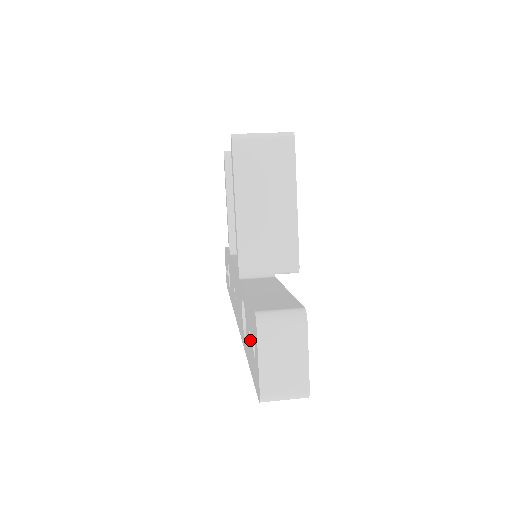
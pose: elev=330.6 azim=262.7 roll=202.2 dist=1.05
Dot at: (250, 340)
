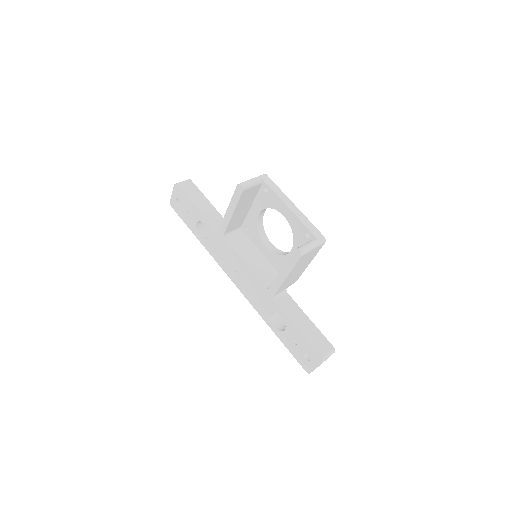
Dot at: (297, 346)
